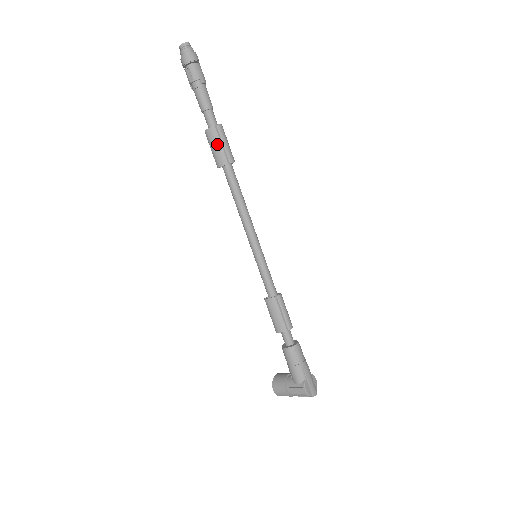
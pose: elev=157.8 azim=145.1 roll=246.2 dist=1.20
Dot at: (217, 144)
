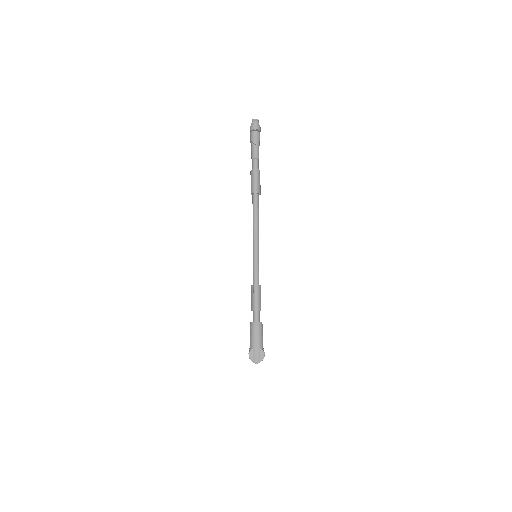
Dot at: (251, 180)
